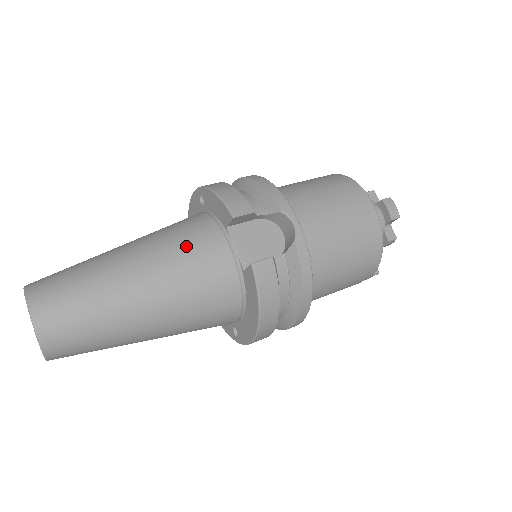
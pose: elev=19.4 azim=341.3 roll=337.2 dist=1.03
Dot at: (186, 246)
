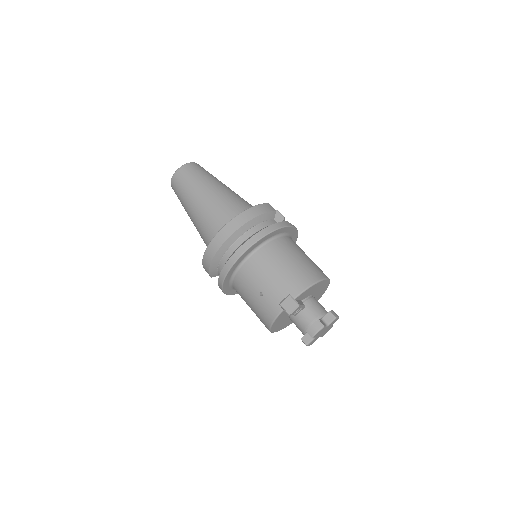
Dot at: occluded
